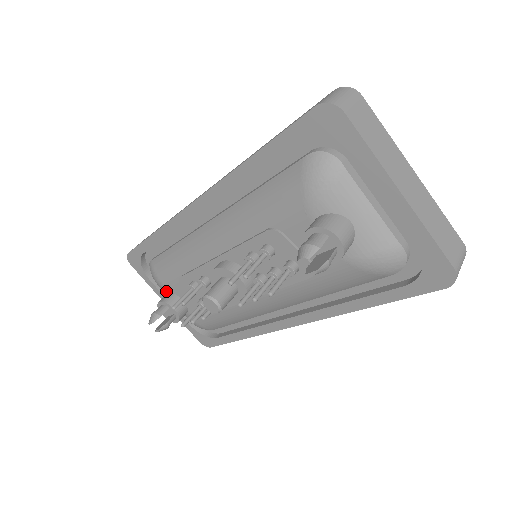
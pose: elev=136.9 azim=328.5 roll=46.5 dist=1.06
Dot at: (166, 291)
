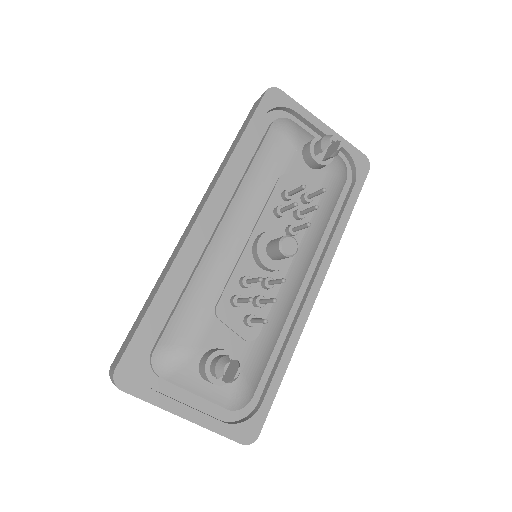
Dot at: (198, 359)
